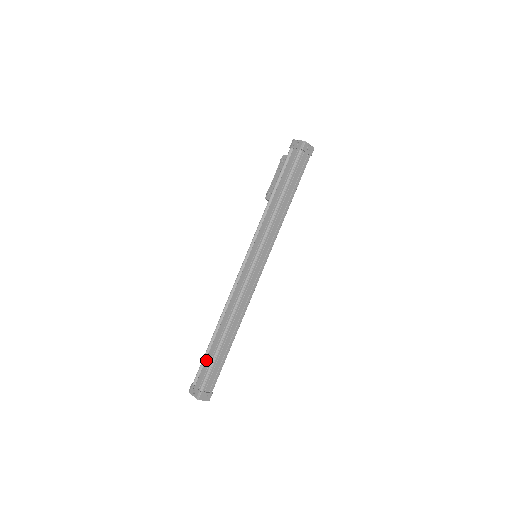
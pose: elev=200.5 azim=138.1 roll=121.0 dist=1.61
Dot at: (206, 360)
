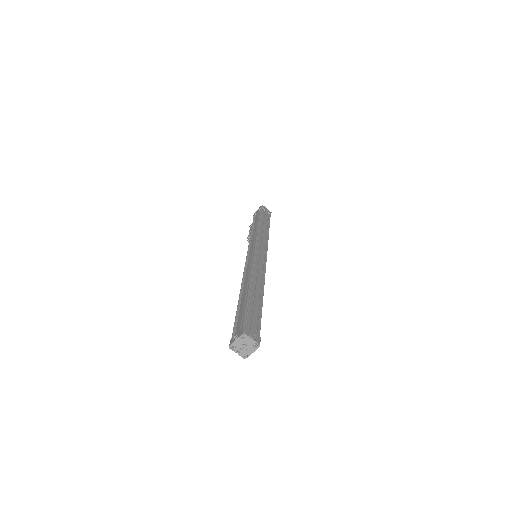
Dot at: (239, 313)
